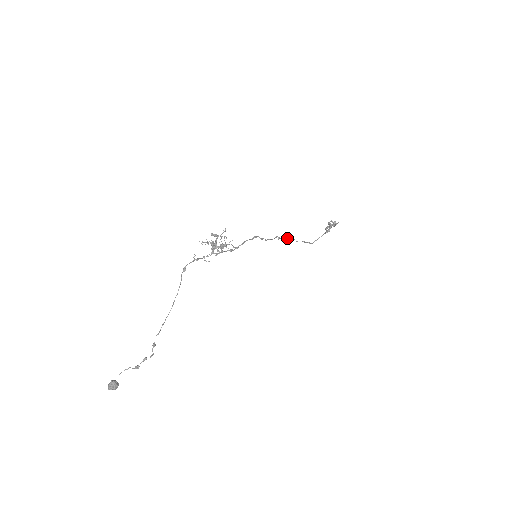
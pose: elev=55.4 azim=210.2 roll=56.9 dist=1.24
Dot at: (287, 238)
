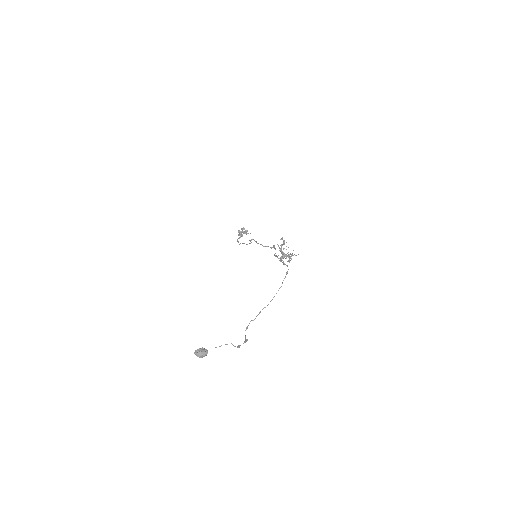
Dot at: occluded
